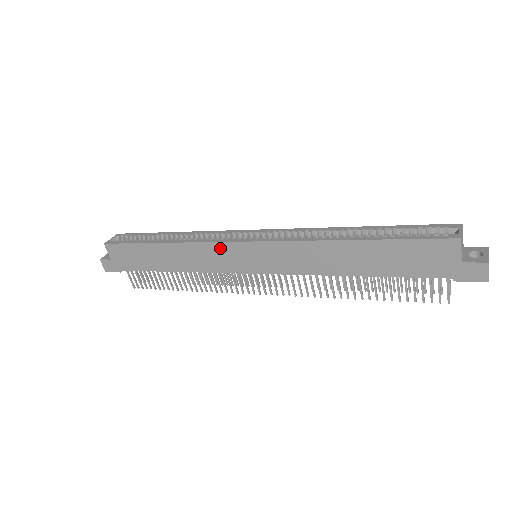
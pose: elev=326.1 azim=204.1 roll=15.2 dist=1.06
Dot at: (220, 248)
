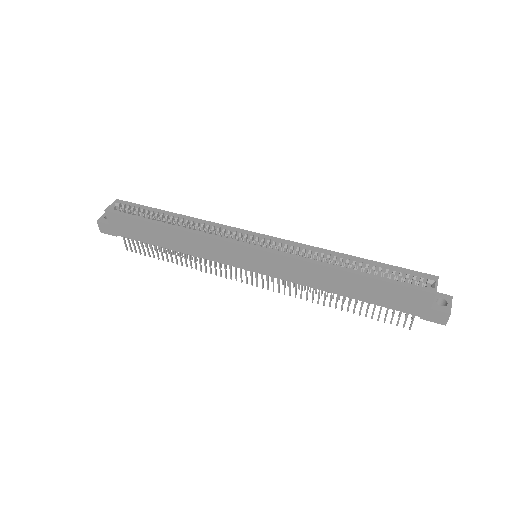
Dot at: (225, 246)
